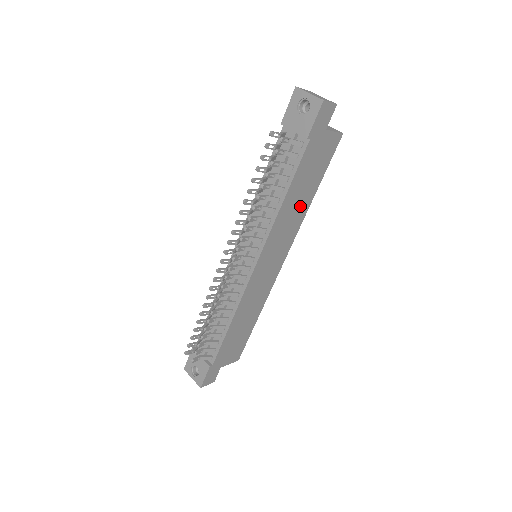
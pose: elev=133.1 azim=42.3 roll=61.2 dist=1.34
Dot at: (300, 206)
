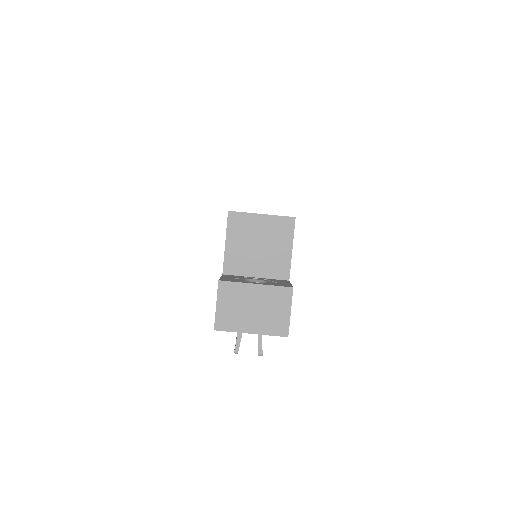
Dot at: occluded
